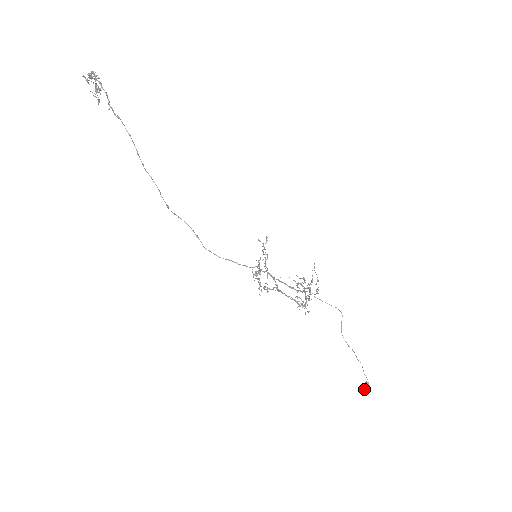
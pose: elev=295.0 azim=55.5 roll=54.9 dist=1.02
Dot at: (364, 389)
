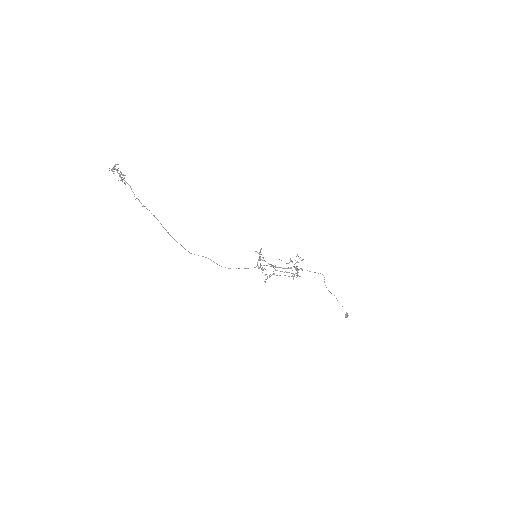
Dot at: occluded
